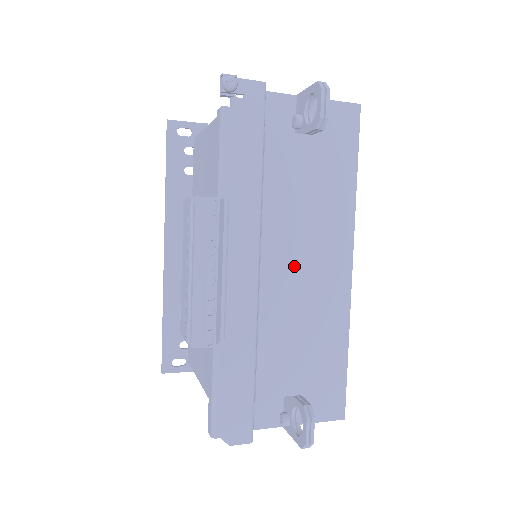
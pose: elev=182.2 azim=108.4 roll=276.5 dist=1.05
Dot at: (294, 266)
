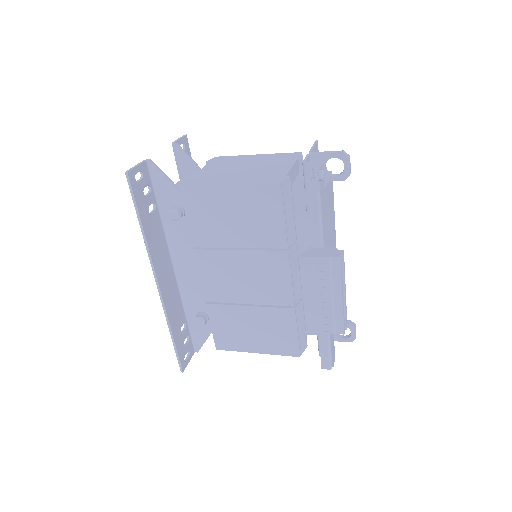
Dot at: occluded
